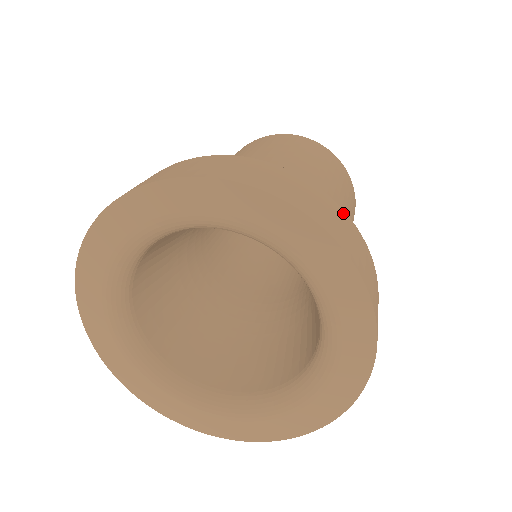
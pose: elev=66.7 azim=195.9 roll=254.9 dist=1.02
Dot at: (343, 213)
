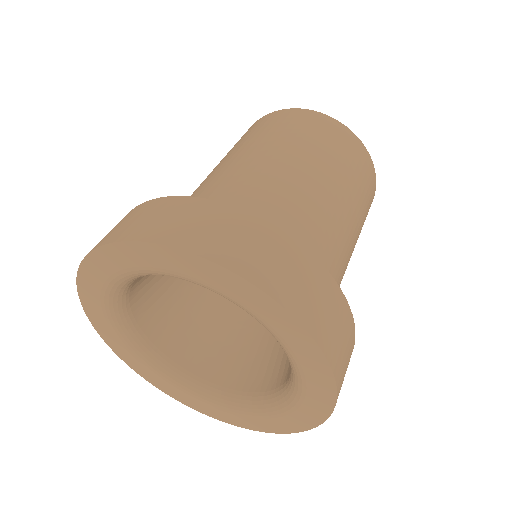
Dot at: (174, 200)
